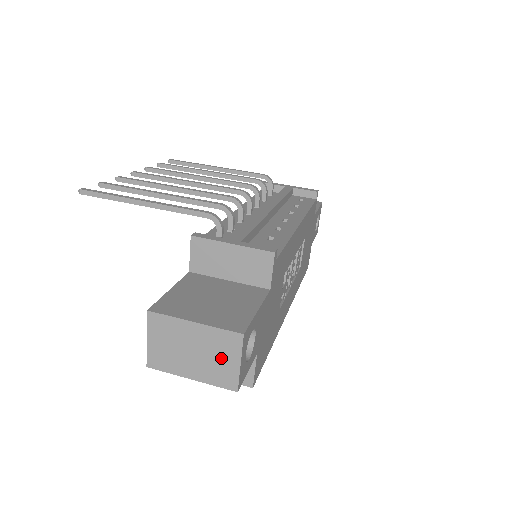
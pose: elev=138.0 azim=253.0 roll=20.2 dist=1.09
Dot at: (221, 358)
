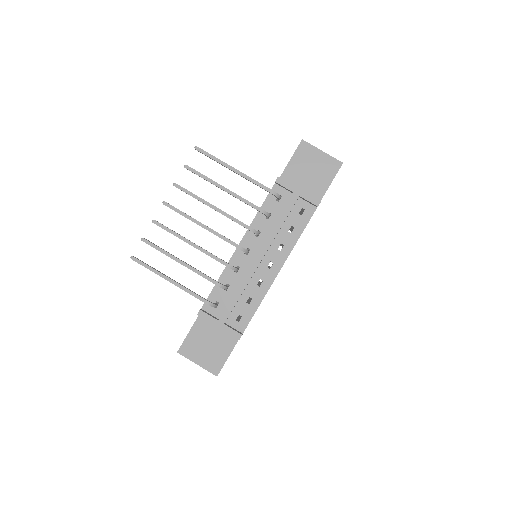
Dot at: occluded
